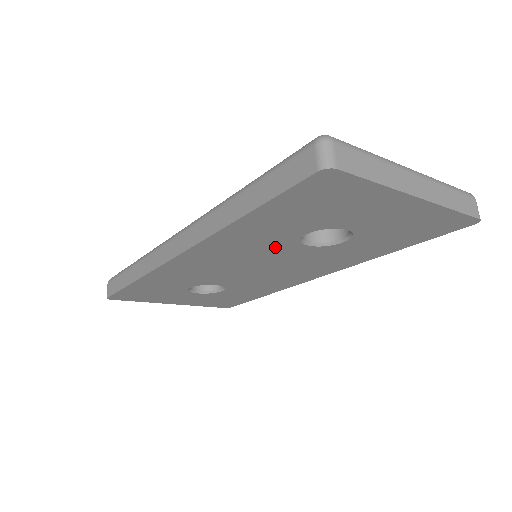
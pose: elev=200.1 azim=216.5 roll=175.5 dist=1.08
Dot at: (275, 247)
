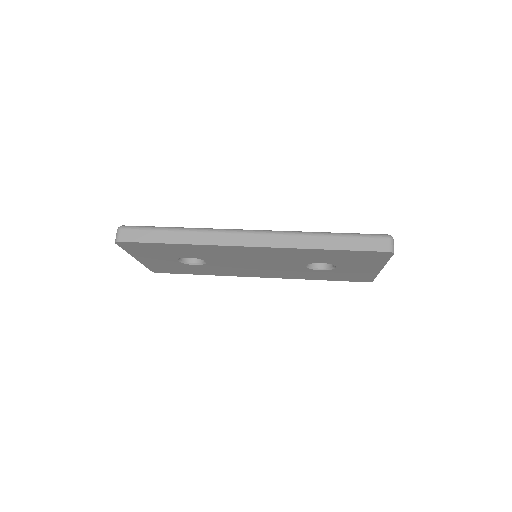
Dot at: (295, 261)
